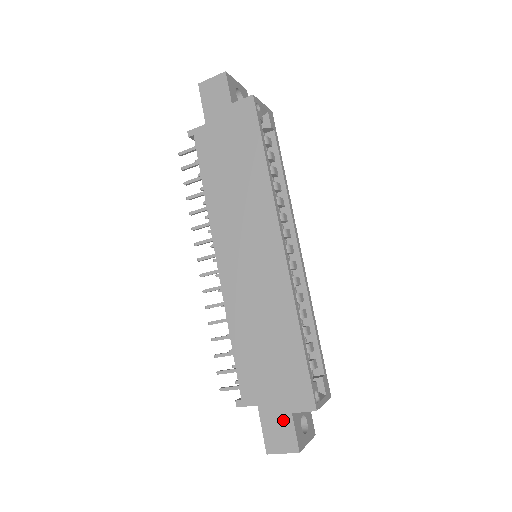
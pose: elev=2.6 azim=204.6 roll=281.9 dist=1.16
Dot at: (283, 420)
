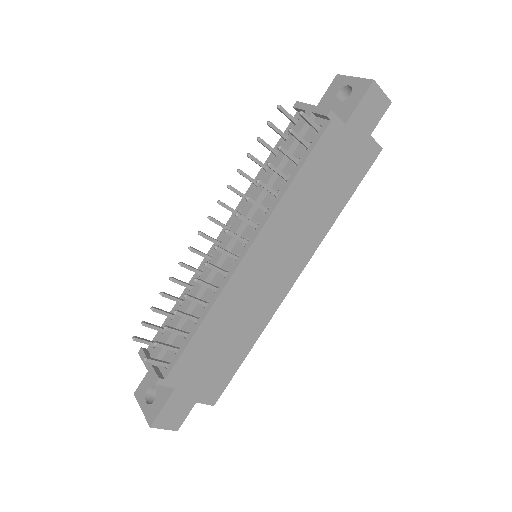
Dot at: (186, 405)
